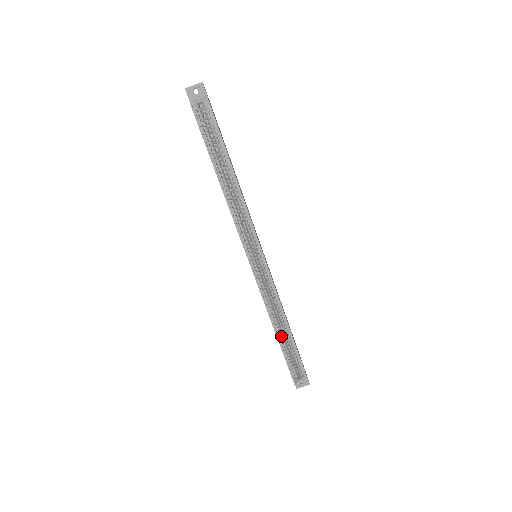
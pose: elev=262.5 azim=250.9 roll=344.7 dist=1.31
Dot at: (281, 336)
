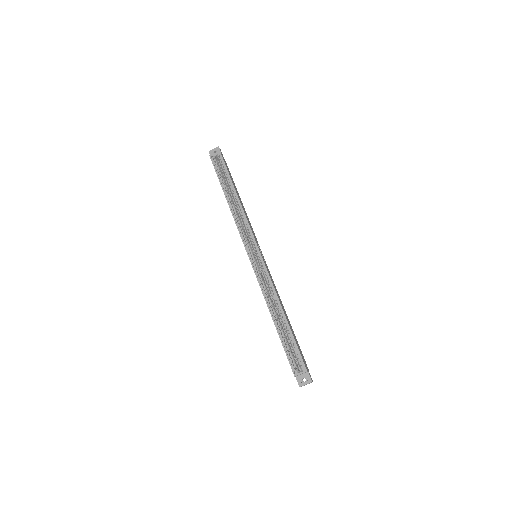
Dot at: (278, 323)
